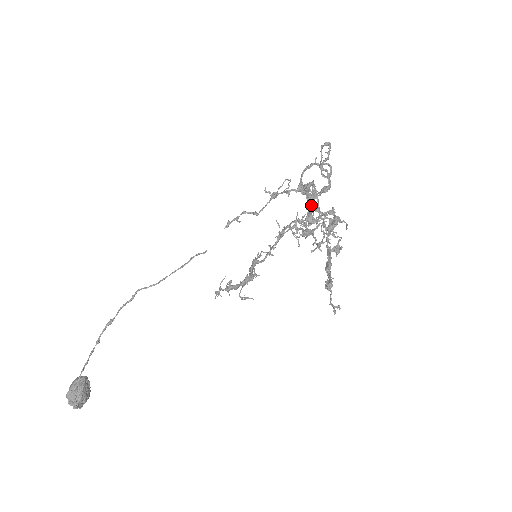
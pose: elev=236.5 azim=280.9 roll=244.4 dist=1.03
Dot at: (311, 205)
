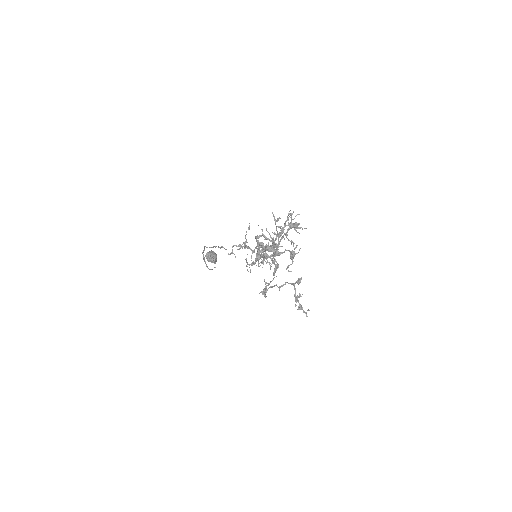
Dot at: occluded
